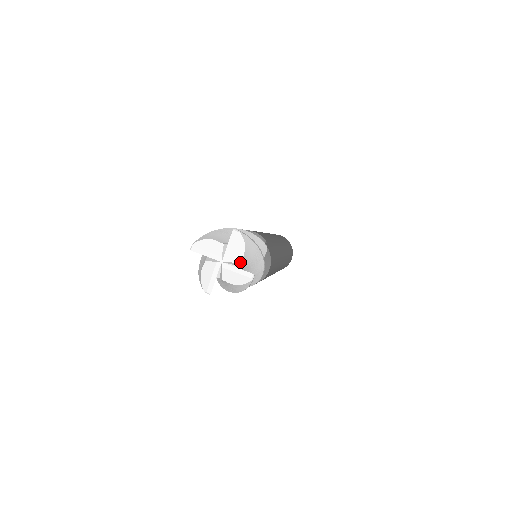
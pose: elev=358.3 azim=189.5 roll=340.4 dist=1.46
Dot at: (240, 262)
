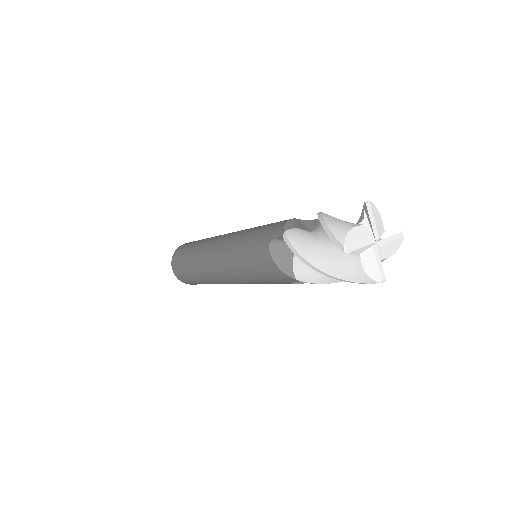
Dot at: (382, 259)
